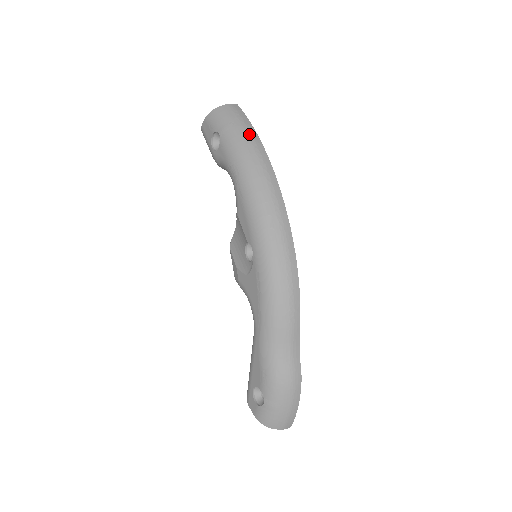
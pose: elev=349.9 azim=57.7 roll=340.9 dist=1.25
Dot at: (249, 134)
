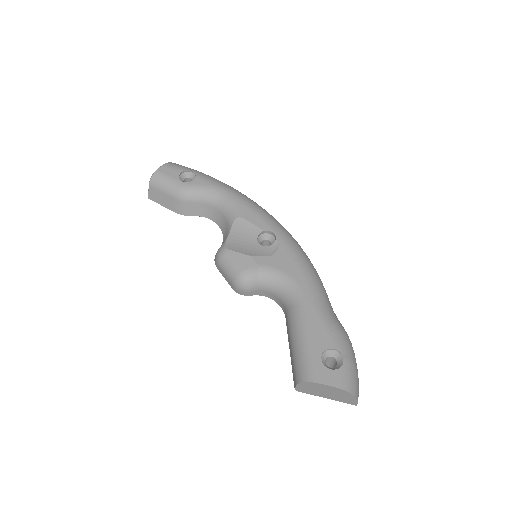
Dot at: occluded
